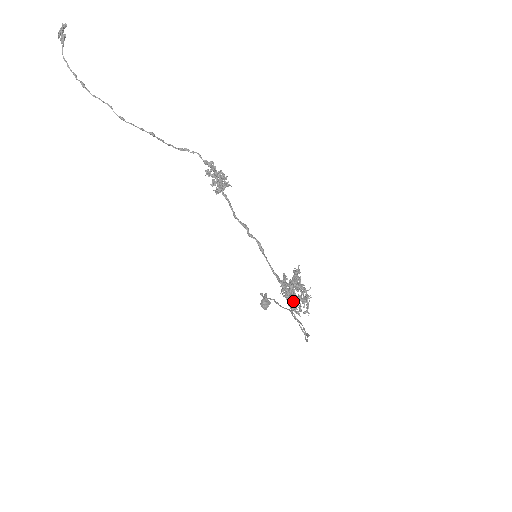
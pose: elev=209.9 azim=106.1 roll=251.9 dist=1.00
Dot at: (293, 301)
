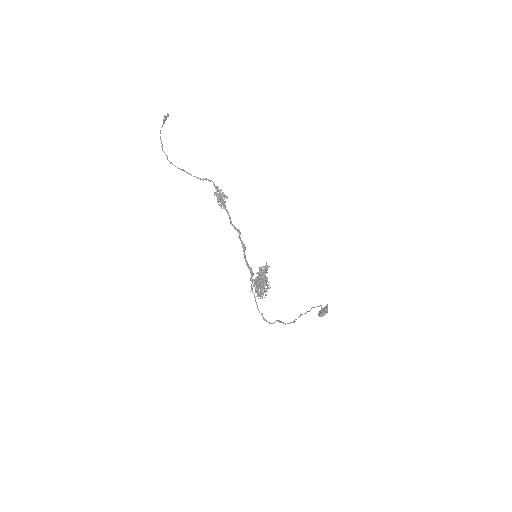
Dot at: (260, 289)
